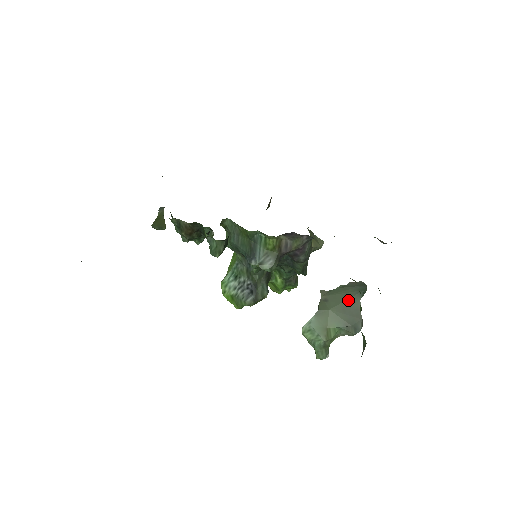
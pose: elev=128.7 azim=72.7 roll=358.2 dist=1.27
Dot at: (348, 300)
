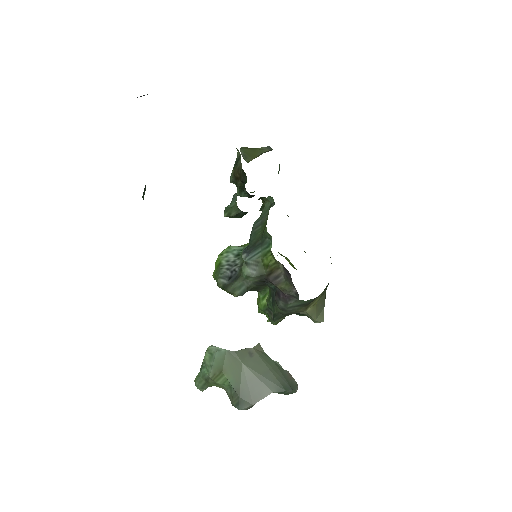
Dot at: (265, 378)
